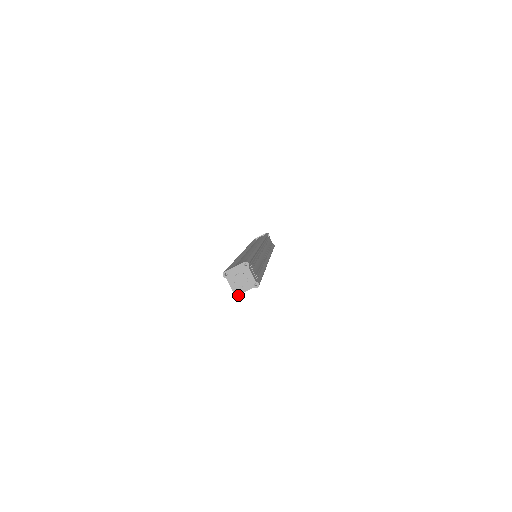
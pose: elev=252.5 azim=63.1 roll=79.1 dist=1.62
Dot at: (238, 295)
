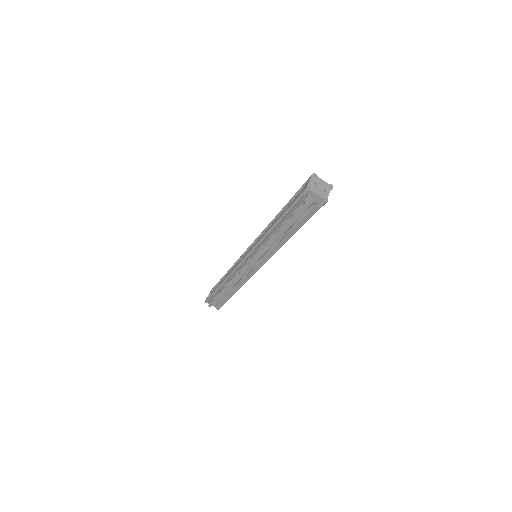
Dot at: (327, 199)
